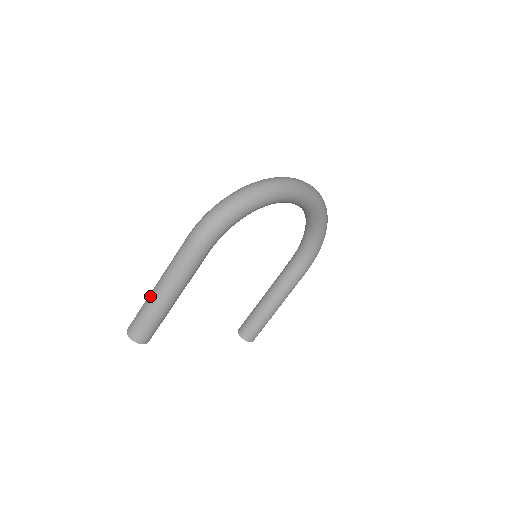
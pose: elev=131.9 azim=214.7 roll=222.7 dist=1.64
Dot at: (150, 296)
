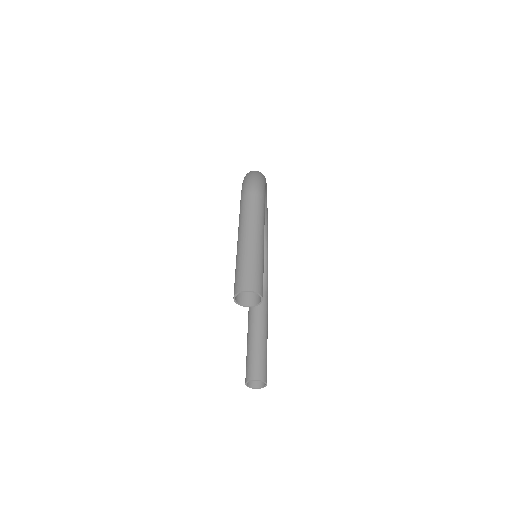
Dot at: (245, 246)
